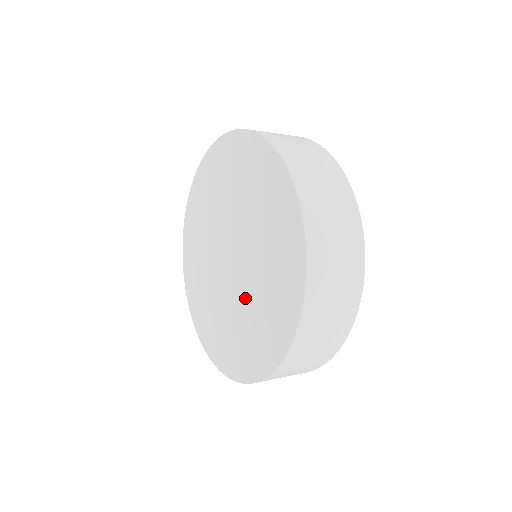
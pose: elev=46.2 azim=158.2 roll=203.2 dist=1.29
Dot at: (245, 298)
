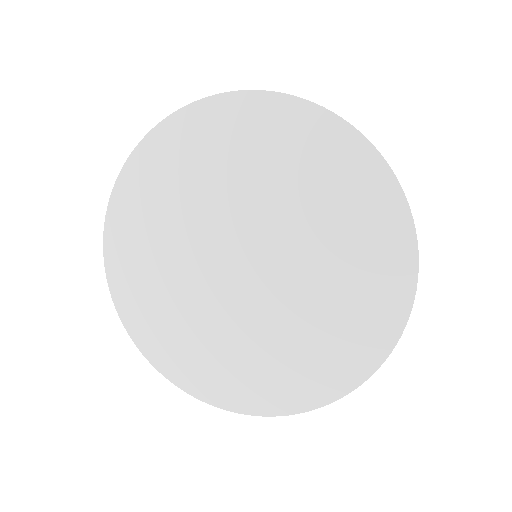
Dot at: (270, 322)
